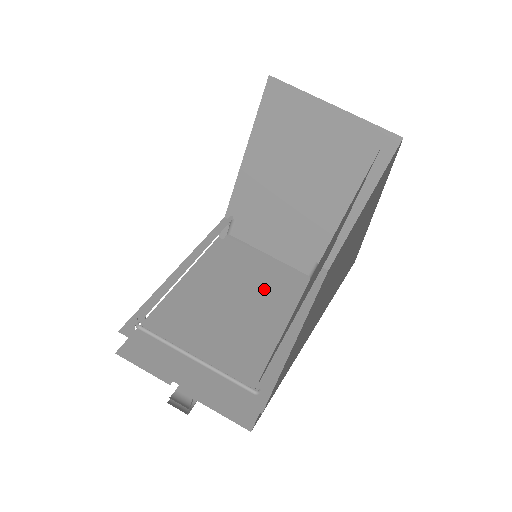
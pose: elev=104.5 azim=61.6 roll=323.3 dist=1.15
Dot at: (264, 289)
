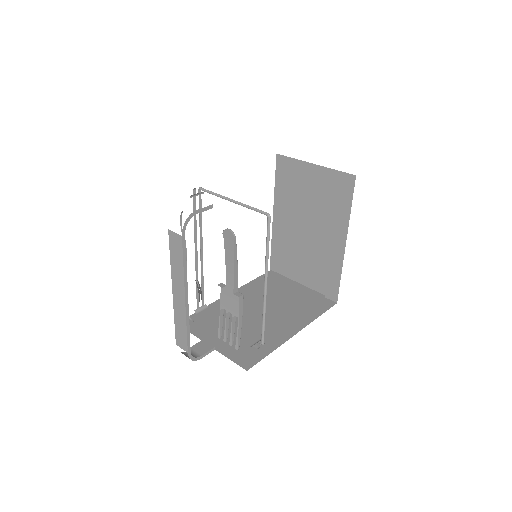
Dot at: occluded
